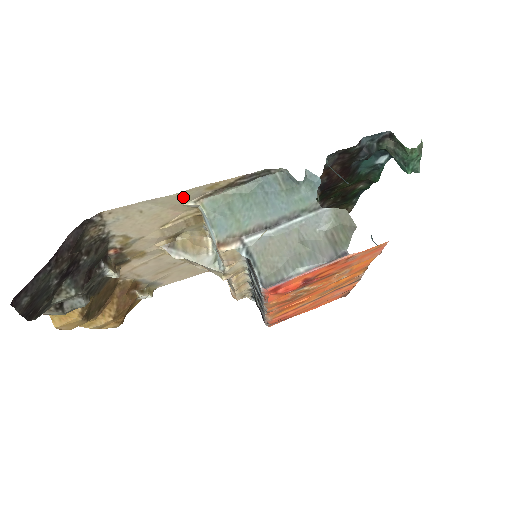
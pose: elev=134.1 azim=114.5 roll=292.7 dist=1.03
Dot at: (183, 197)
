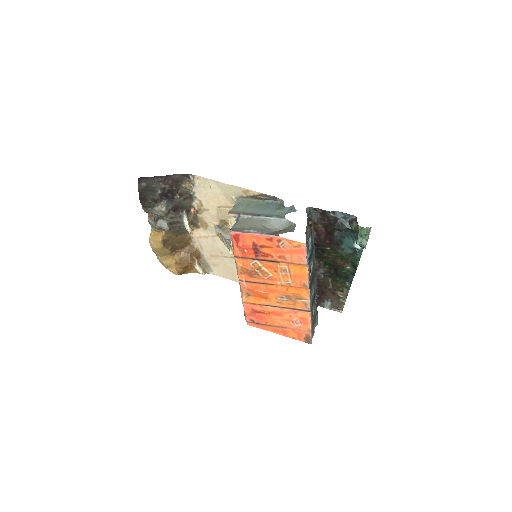
Dot at: (231, 190)
